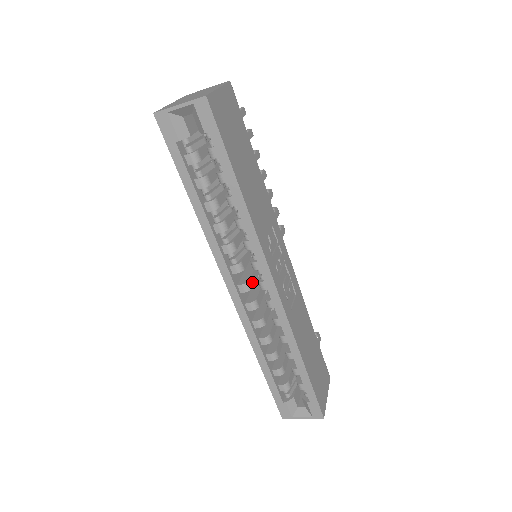
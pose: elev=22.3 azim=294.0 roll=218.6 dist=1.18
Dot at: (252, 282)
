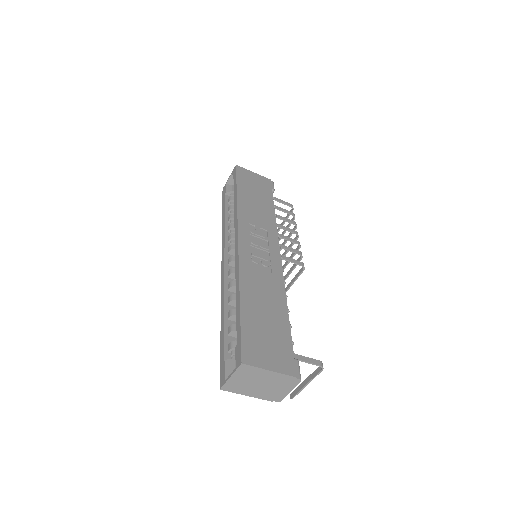
Dot at: occluded
